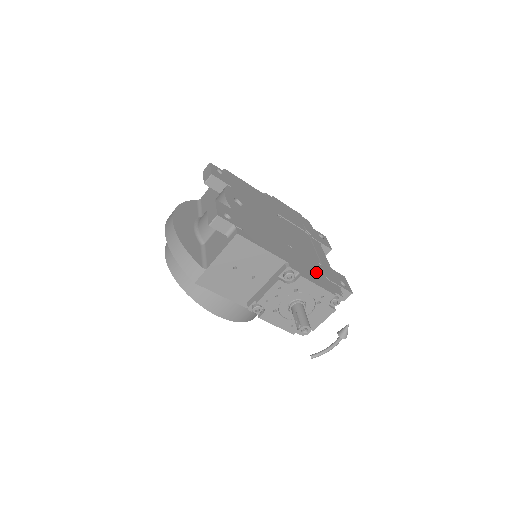
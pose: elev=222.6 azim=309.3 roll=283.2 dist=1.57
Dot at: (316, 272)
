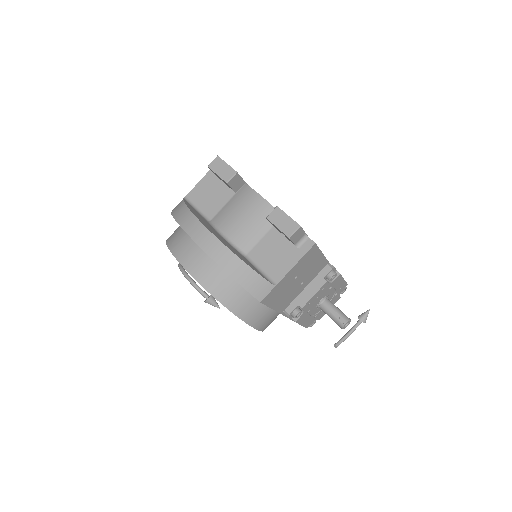
Dot at: occluded
